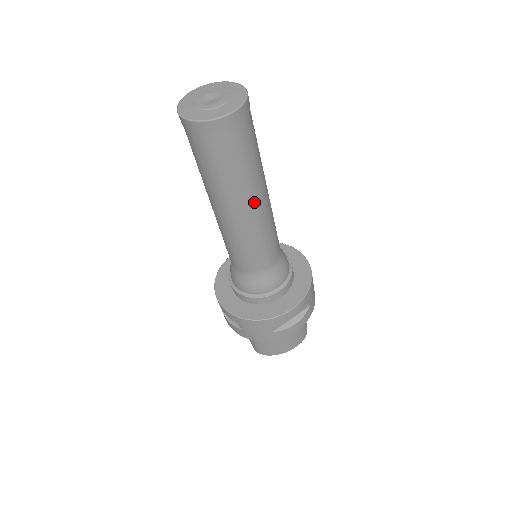
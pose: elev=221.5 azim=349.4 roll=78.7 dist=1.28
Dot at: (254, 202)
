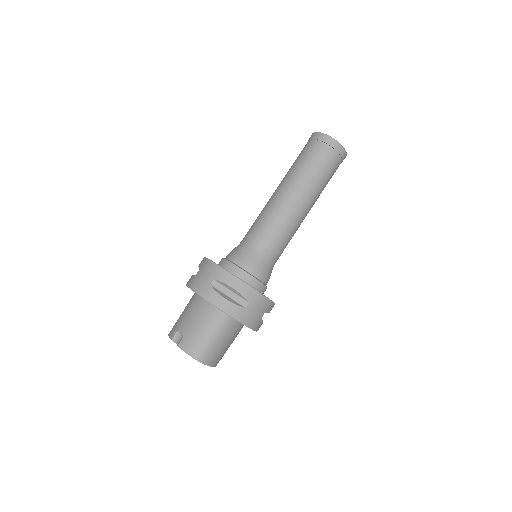
Dot at: (310, 209)
